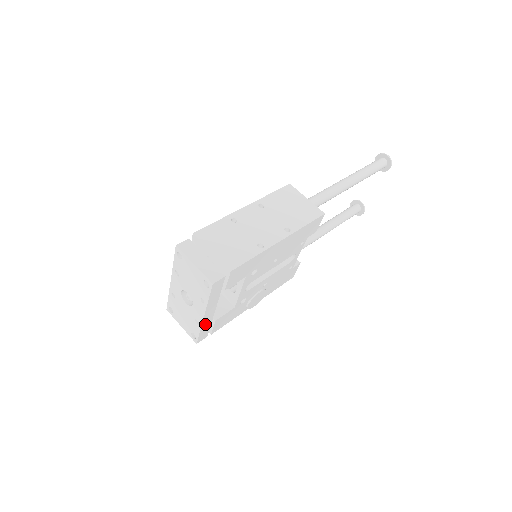
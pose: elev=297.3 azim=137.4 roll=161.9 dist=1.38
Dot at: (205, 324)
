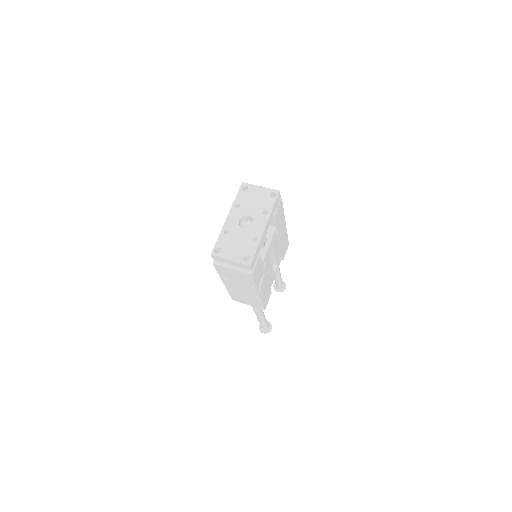
Dot at: (260, 243)
